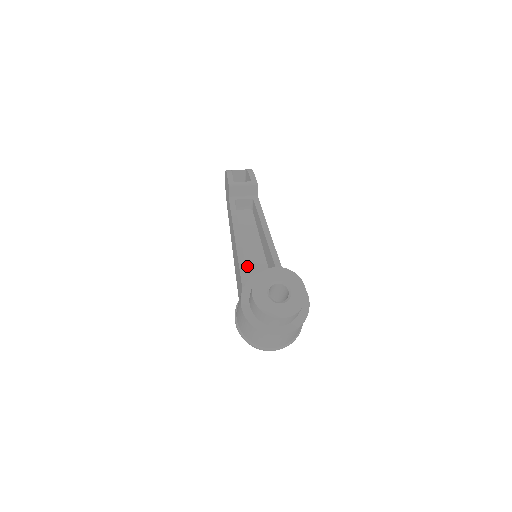
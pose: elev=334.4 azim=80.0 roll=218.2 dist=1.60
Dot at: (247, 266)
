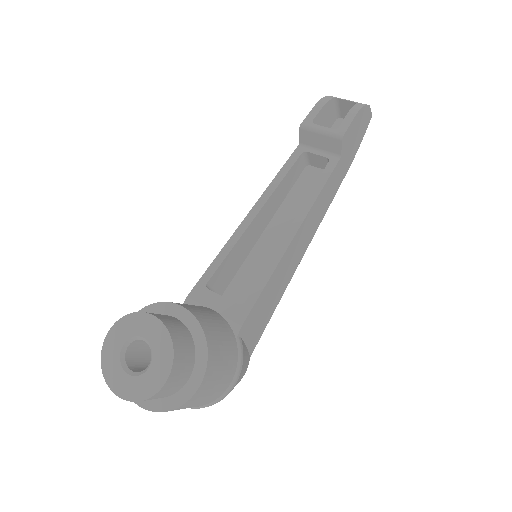
Dot at: (253, 260)
